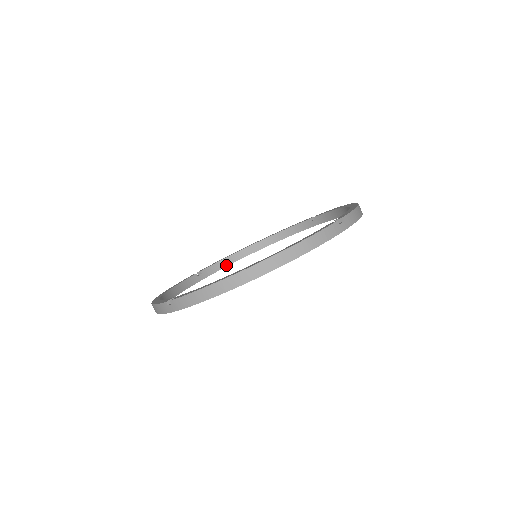
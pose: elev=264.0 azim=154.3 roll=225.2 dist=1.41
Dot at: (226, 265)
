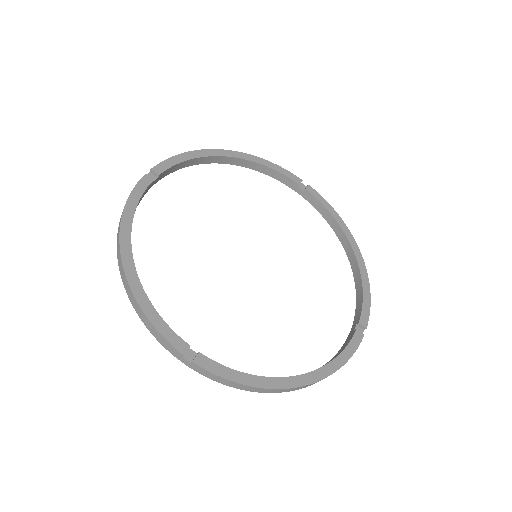
Dot at: (184, 167)
